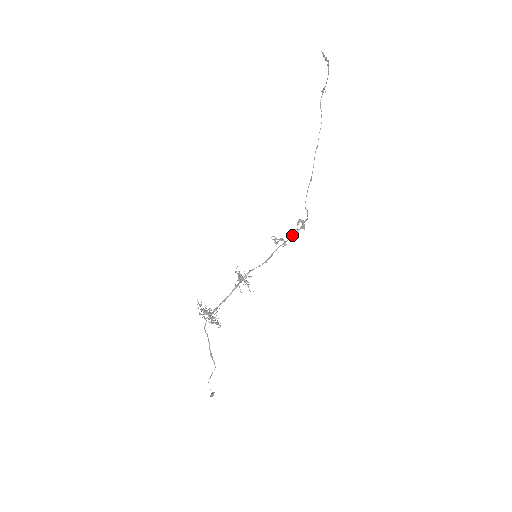
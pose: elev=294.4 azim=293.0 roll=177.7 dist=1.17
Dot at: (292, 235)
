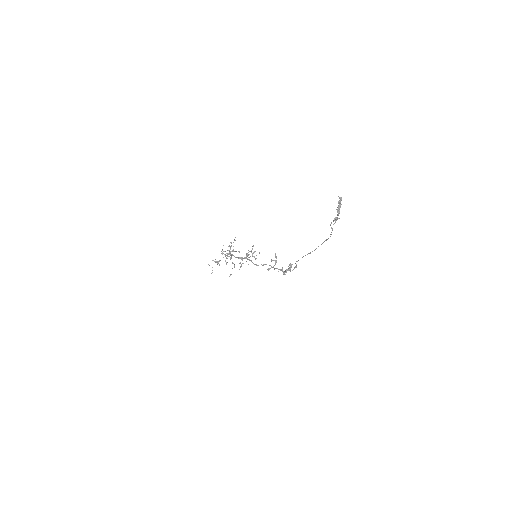
Dot at: (278, 269)
